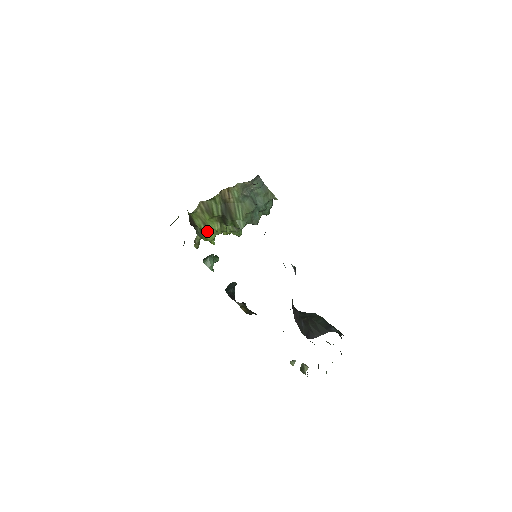
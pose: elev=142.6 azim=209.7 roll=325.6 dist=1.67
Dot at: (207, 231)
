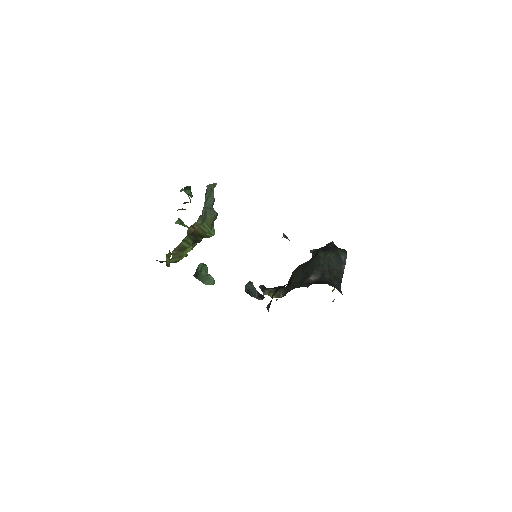
Dot at: occluded
